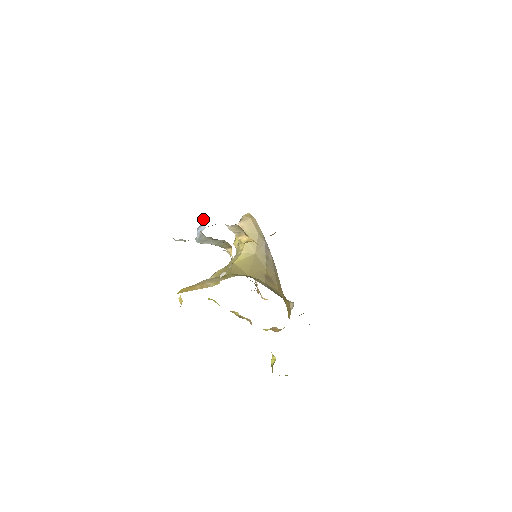
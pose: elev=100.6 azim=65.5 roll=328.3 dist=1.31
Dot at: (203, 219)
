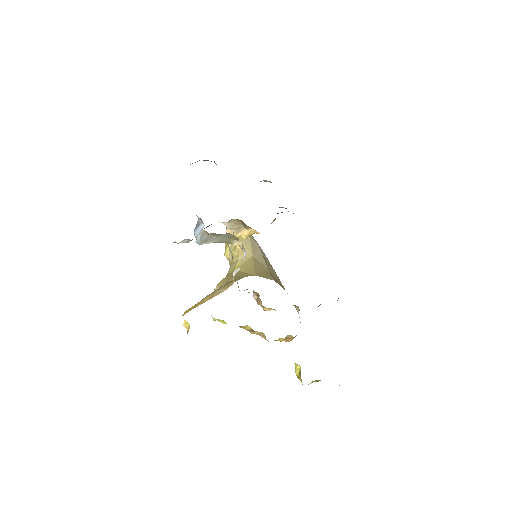
Dot at: (198, 220)
